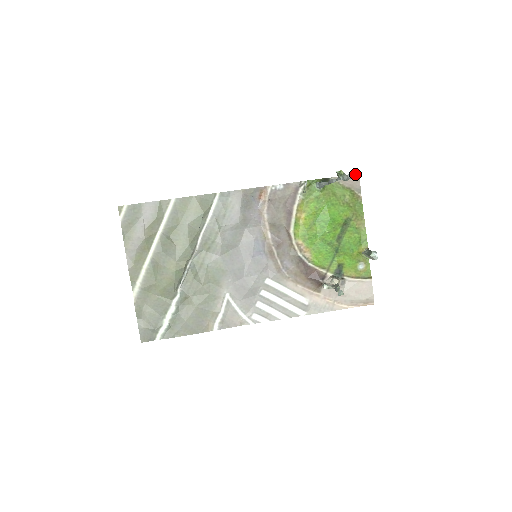
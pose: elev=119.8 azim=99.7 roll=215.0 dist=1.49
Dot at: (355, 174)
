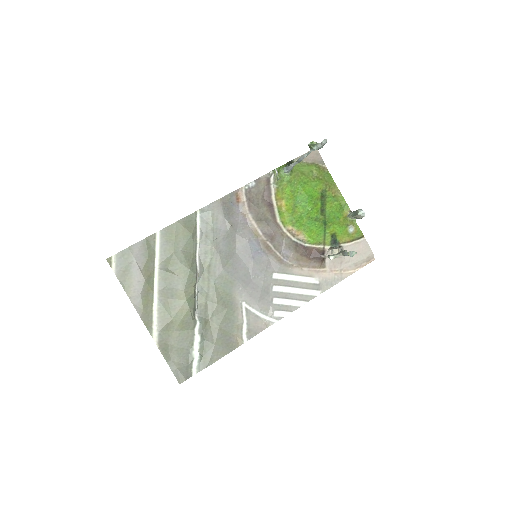
Dot at: occluded
